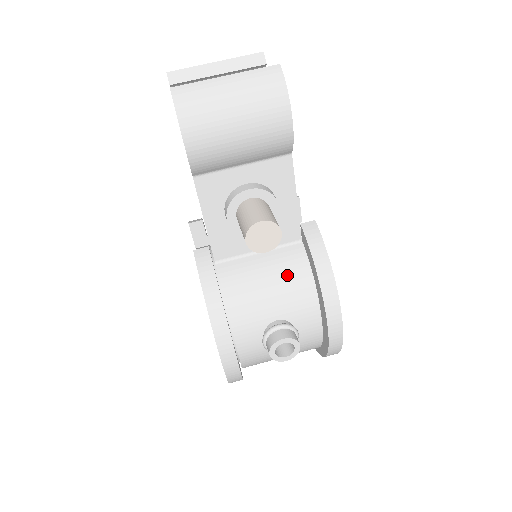
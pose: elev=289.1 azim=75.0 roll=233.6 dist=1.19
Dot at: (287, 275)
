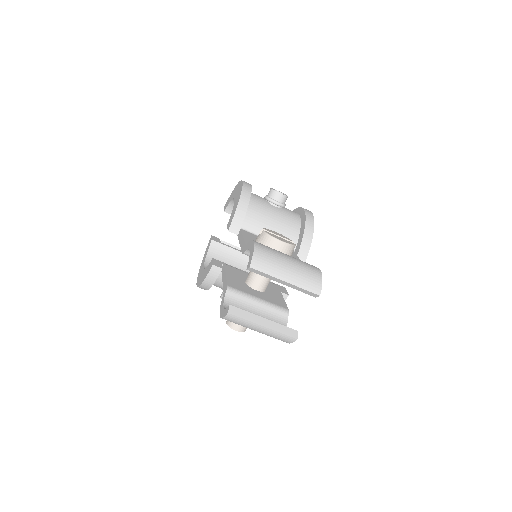
Dot at: occluded
